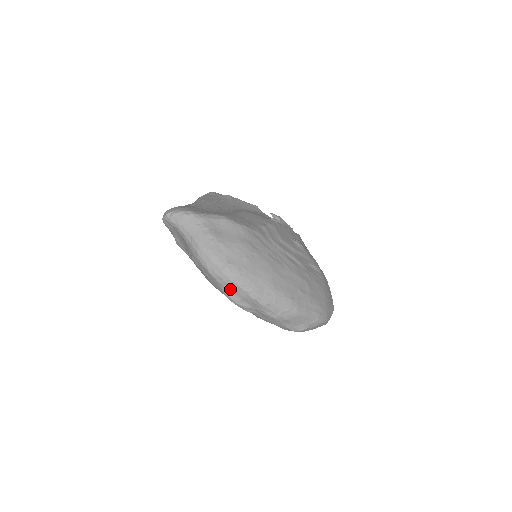
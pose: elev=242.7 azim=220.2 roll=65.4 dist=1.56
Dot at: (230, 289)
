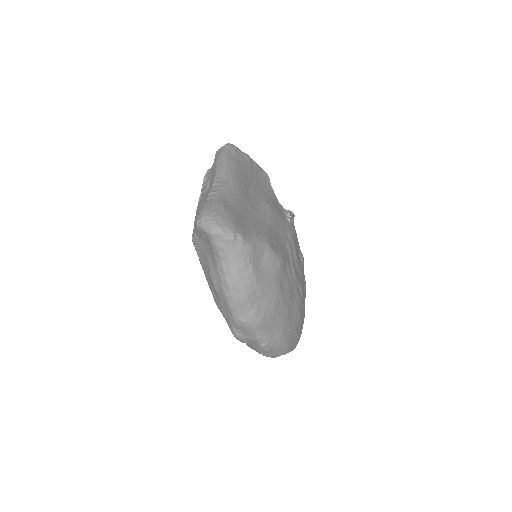
Dot at: (242, 330)
